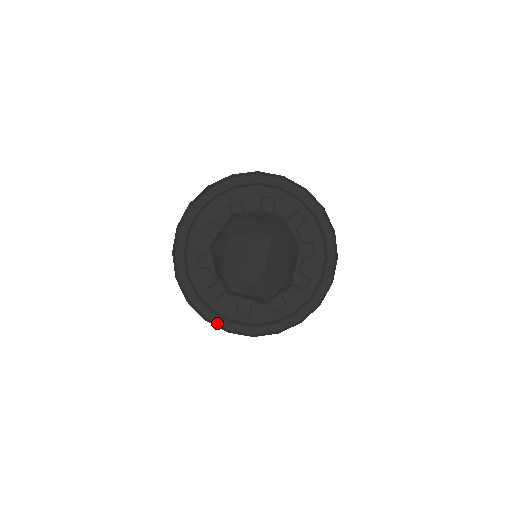
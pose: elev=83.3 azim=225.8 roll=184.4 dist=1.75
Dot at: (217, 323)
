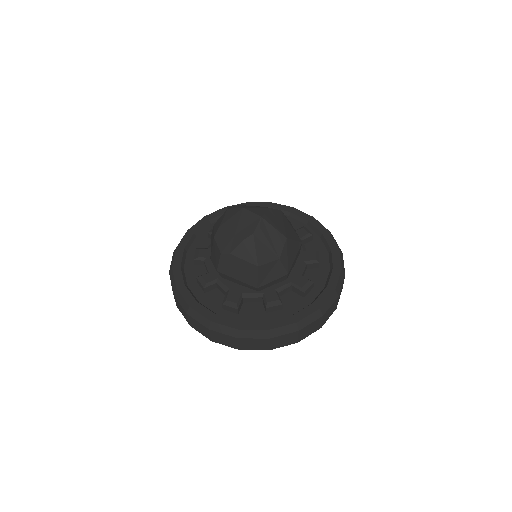
Dot at: (199, 312)
